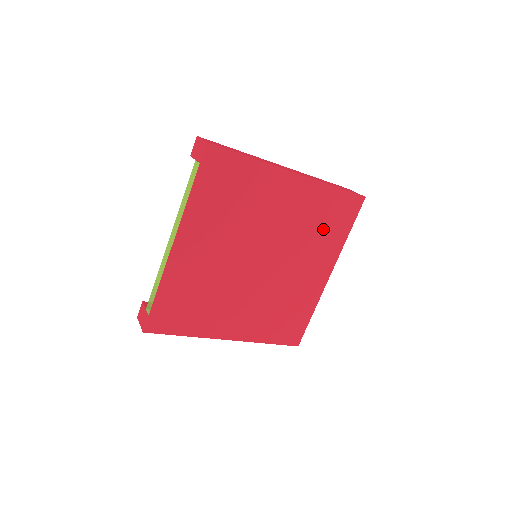
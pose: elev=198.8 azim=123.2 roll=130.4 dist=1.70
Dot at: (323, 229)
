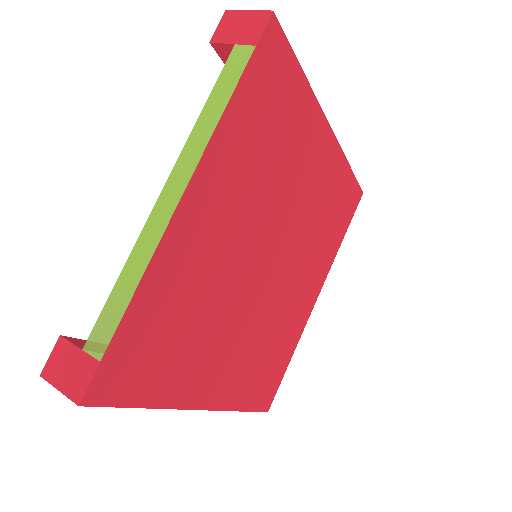
Dot at: (328, 226)
